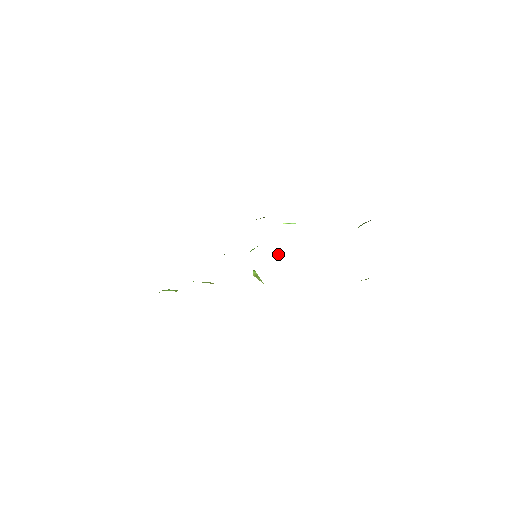
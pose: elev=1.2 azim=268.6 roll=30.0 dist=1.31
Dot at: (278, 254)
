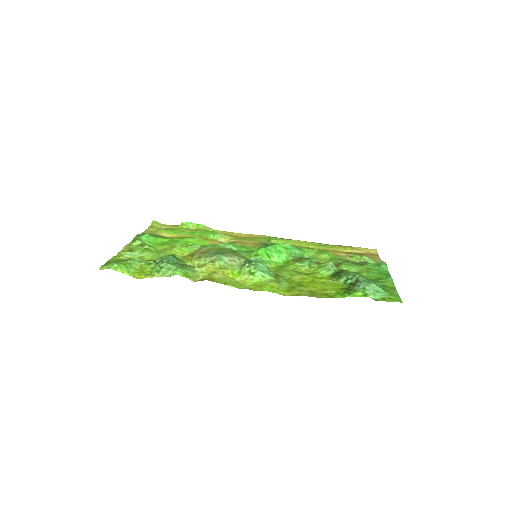
Dot at: (276, 256)
